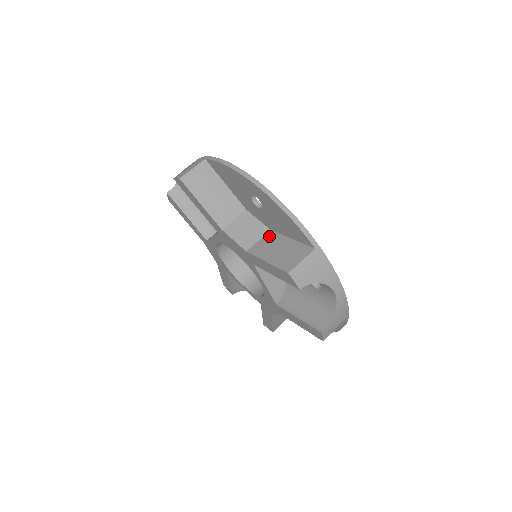
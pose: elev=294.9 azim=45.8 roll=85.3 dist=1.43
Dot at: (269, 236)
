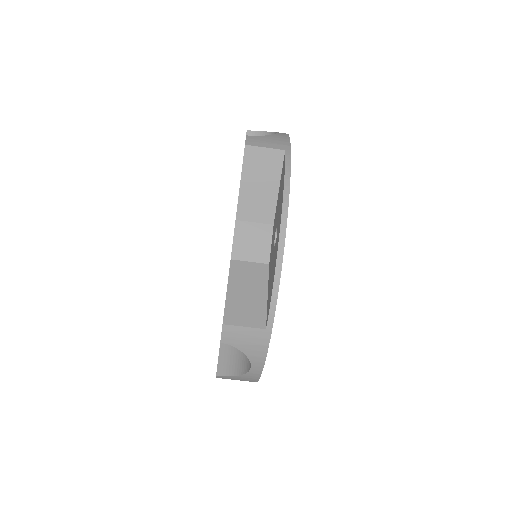
Dot at: (260, 268)
